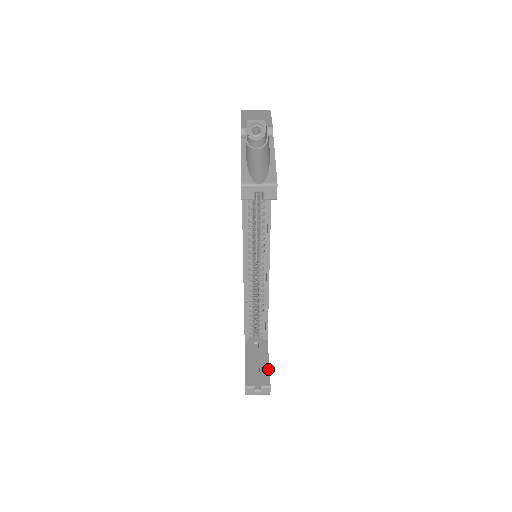
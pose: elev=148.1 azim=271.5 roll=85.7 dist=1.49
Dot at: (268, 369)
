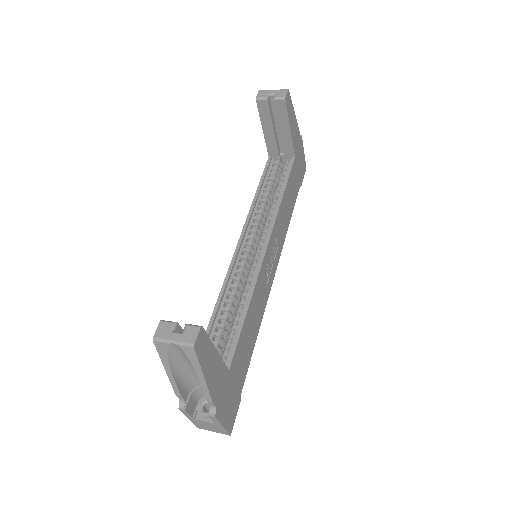
Dot at: (210, 342)
